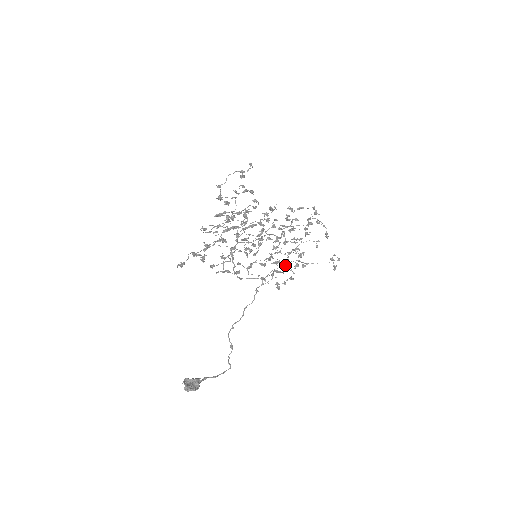
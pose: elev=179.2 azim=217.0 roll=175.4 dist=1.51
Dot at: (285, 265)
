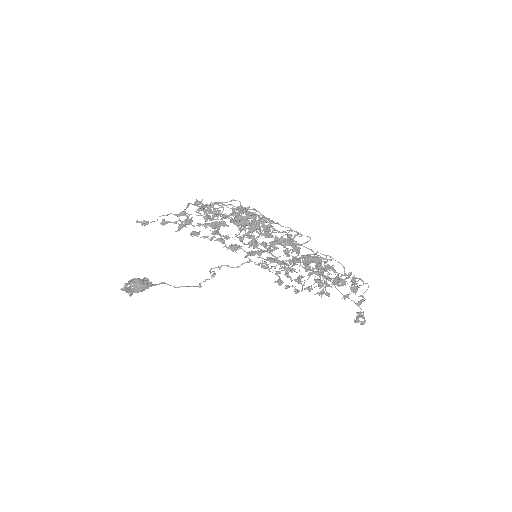
Dot at: (297, 278)
